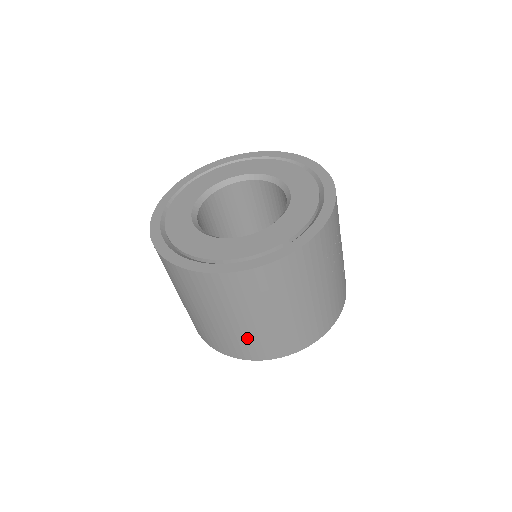
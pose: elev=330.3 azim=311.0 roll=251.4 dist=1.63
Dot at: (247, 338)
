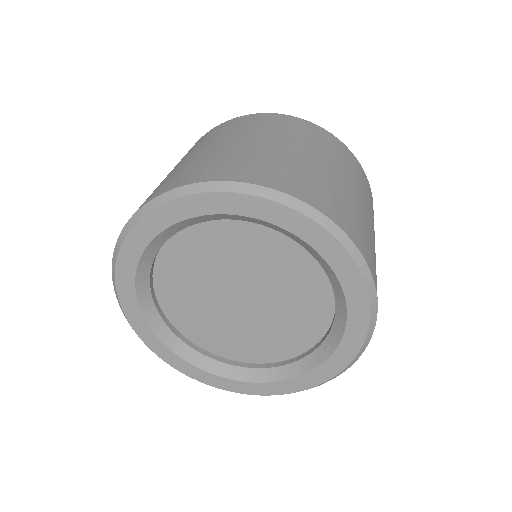
Dot at: (286, 163)
